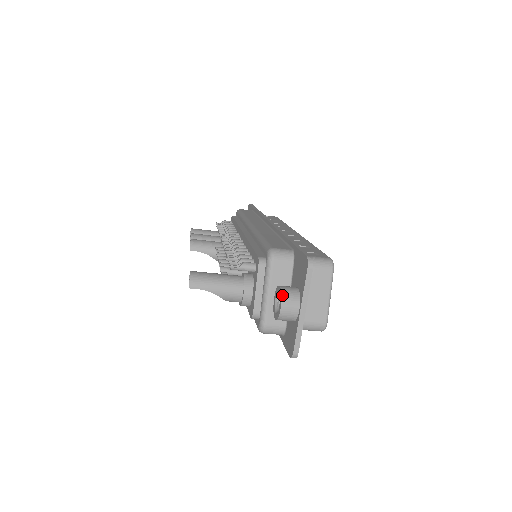
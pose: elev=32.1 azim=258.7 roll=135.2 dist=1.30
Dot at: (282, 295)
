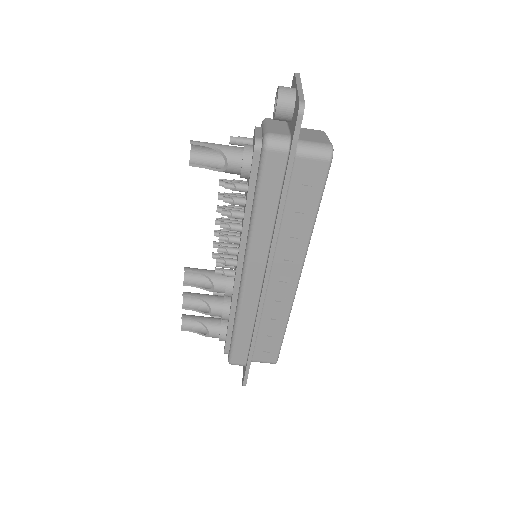
Dot at: occluded
